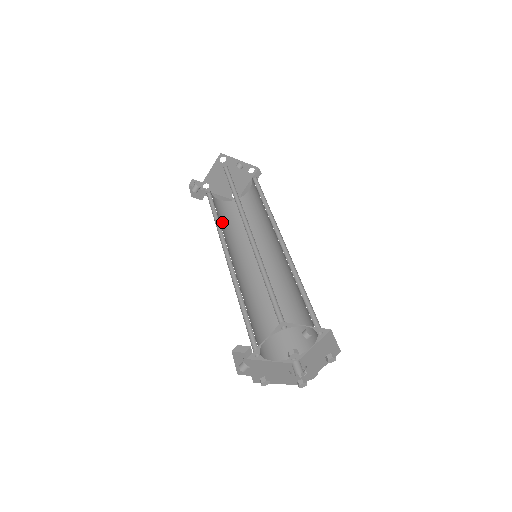
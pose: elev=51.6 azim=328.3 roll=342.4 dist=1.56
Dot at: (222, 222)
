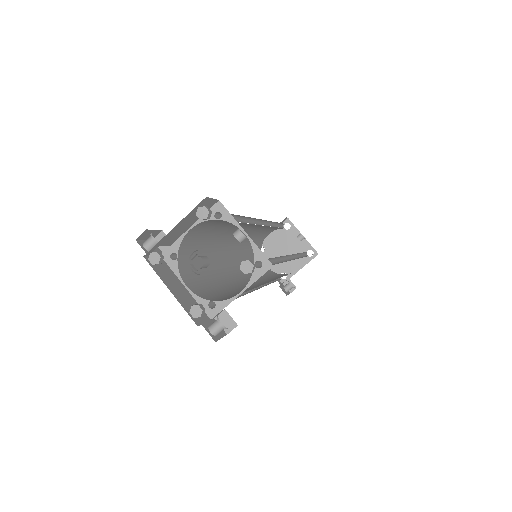
Dot at: (252, 260)
